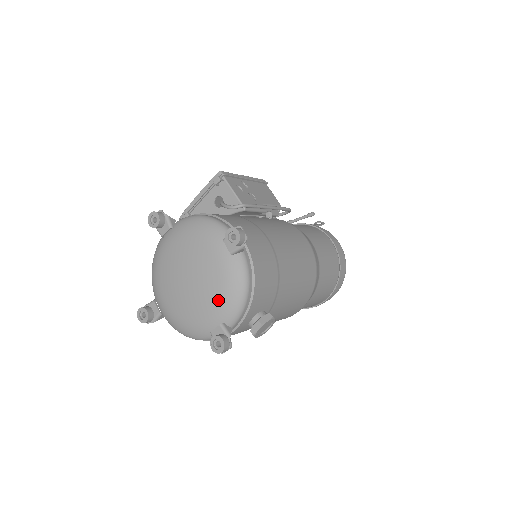
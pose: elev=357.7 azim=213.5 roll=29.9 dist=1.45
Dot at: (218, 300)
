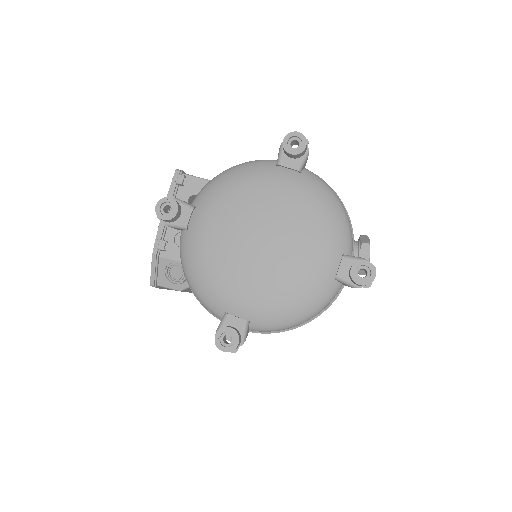
Dot at: (321, 230)
